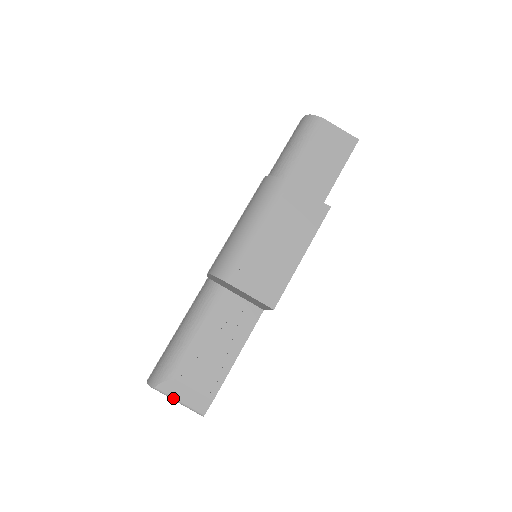
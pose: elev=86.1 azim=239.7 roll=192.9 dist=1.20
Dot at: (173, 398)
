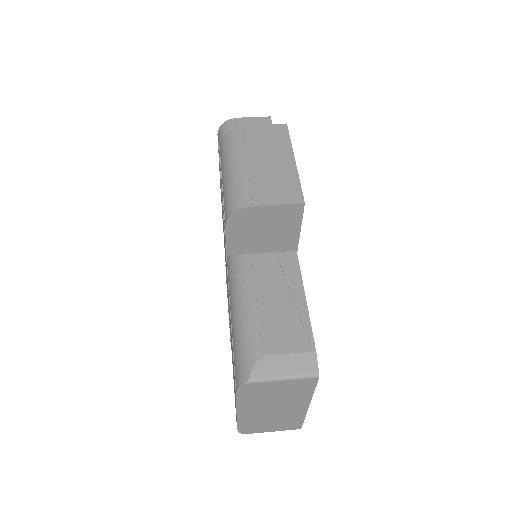
Dot at: (275, 378)
